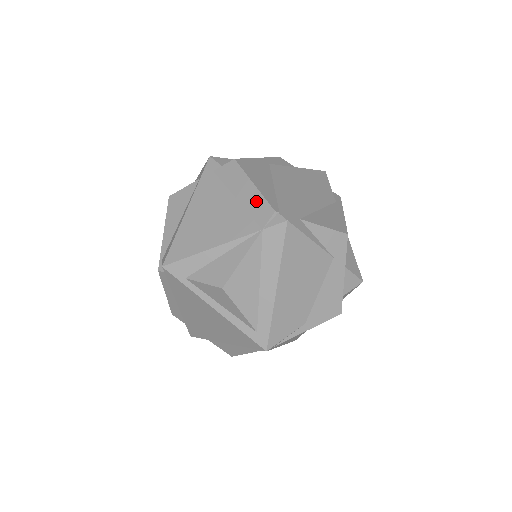
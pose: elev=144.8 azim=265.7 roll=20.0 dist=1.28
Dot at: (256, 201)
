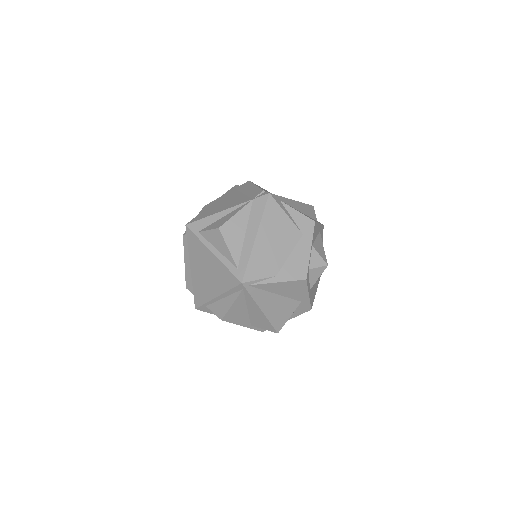
Dot at: (254, 190)
